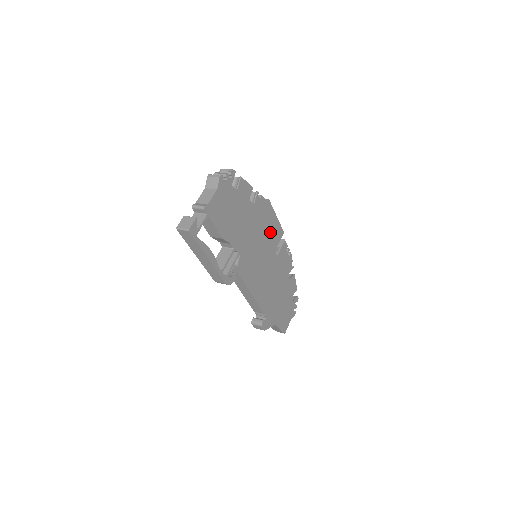
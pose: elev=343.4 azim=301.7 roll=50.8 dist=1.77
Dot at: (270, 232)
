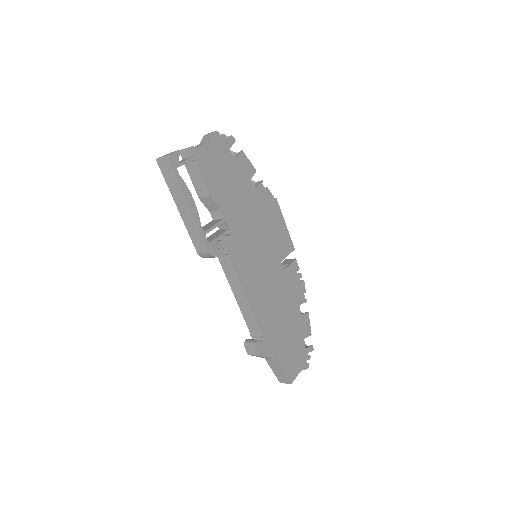
Dot at: (276, 235)
